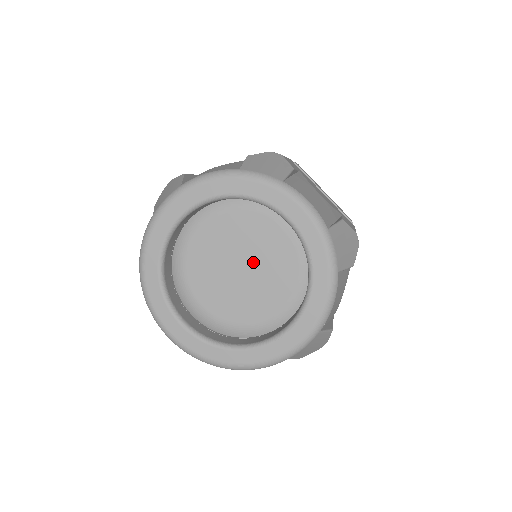
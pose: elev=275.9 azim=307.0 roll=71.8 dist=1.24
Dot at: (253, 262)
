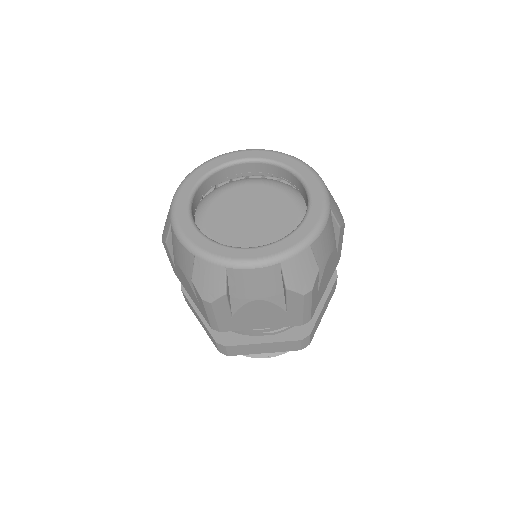
Dot at: (254, 208)
